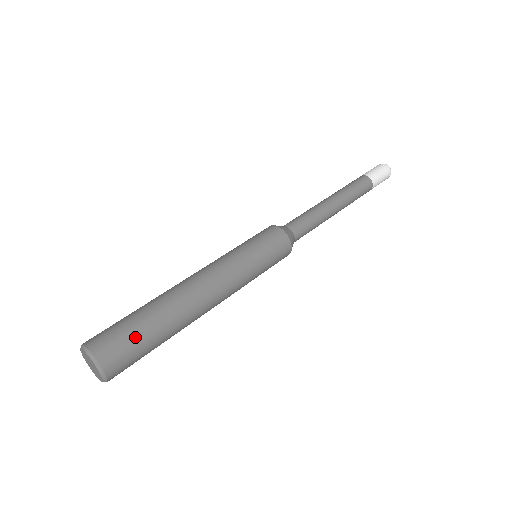
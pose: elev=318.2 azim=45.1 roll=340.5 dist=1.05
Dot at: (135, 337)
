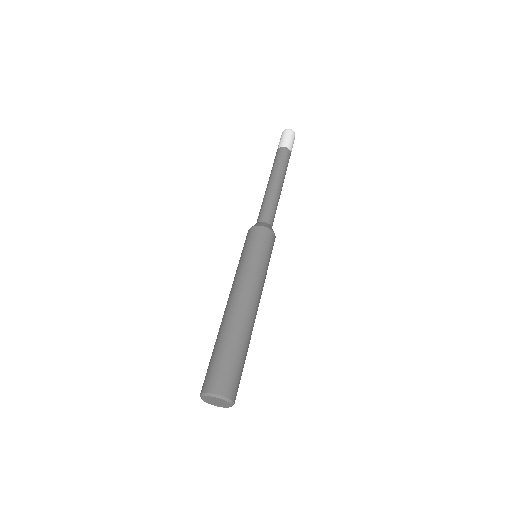
Dot at: occluded
